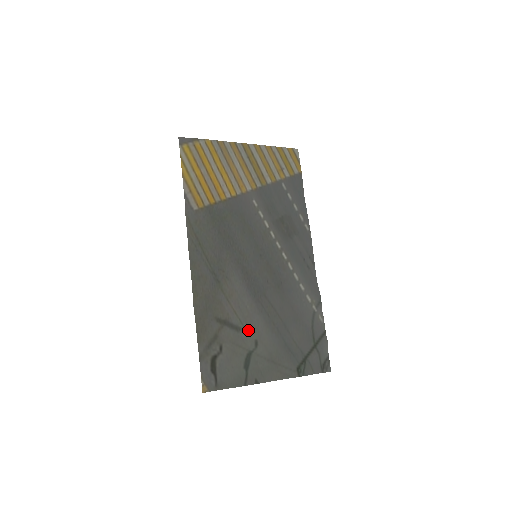
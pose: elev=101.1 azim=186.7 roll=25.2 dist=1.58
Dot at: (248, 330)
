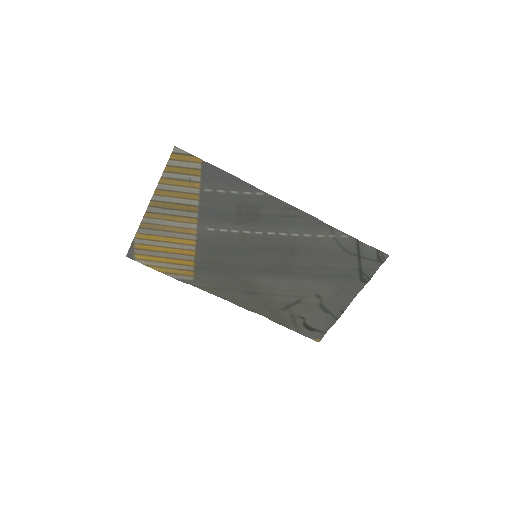
Dot at: (305, 295)
